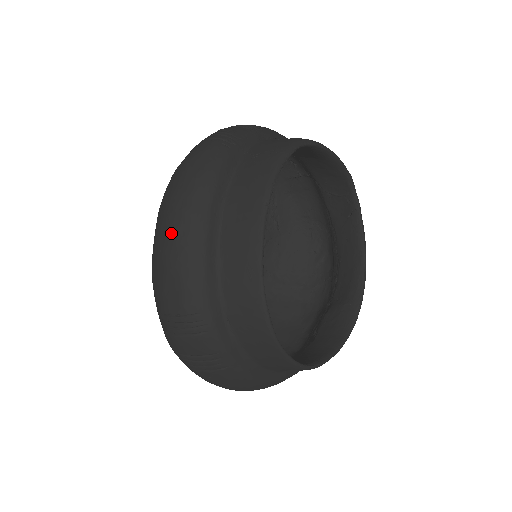
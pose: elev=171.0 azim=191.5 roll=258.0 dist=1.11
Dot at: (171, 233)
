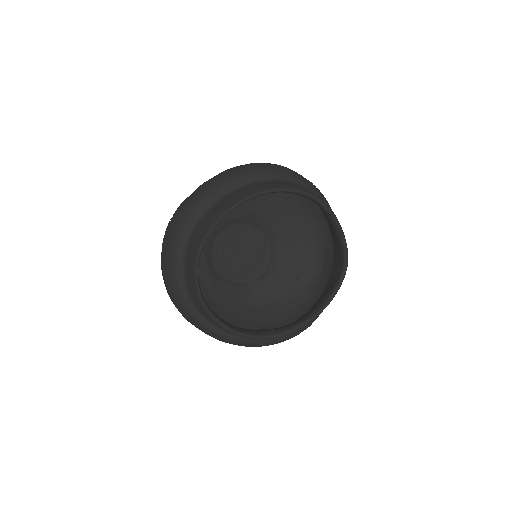
Dot at: (216, 176)
